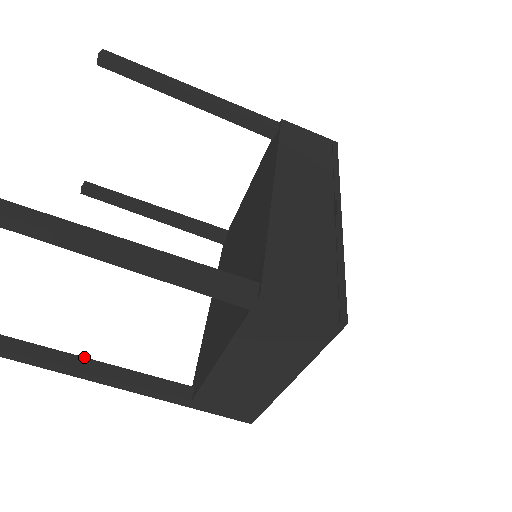
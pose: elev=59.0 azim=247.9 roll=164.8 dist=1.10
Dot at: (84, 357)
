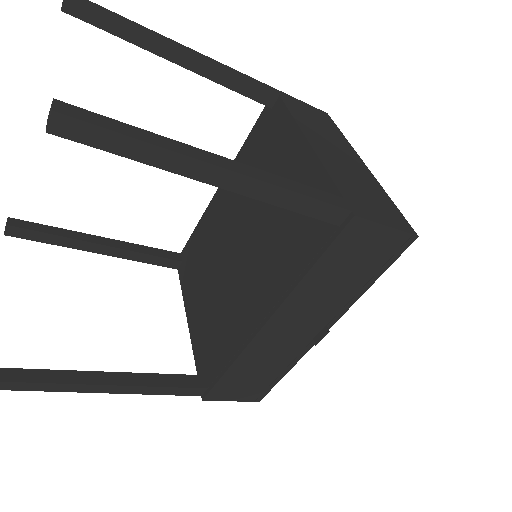
Dot at: (92, 243)
